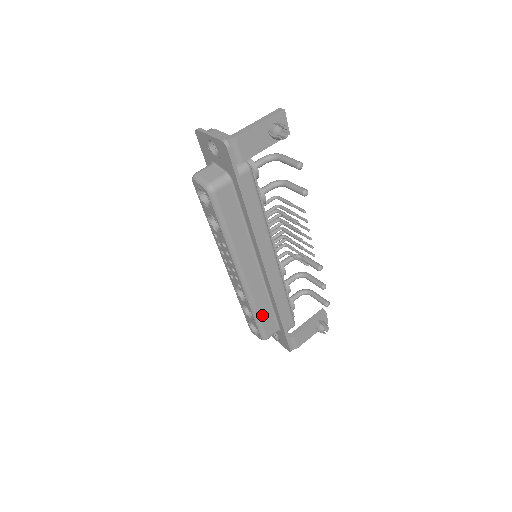
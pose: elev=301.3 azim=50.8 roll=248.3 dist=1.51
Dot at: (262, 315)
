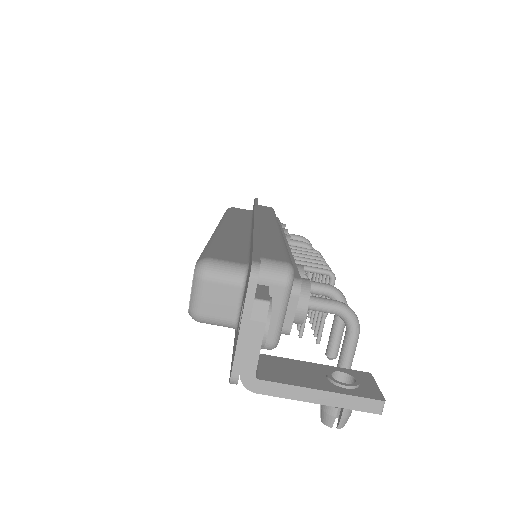
Dot at: occluded
